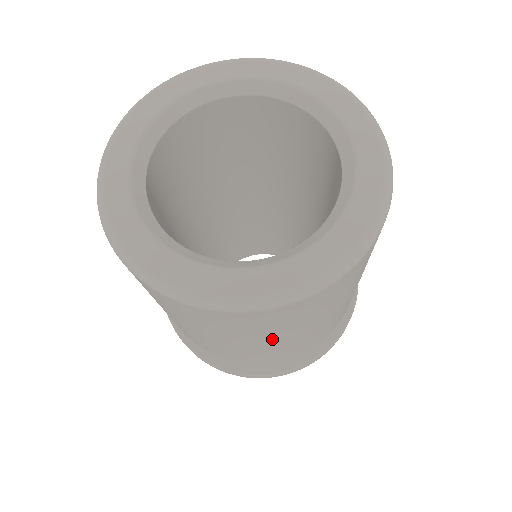
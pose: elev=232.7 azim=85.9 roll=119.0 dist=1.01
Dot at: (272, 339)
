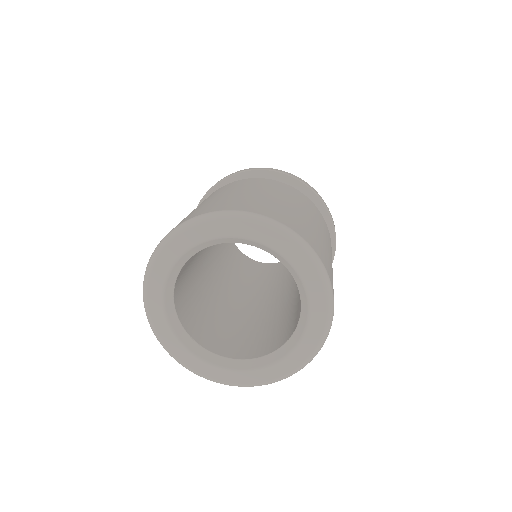
Dot at: occluded
